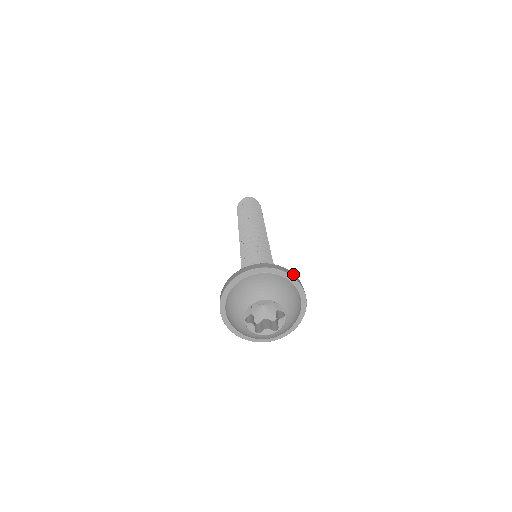
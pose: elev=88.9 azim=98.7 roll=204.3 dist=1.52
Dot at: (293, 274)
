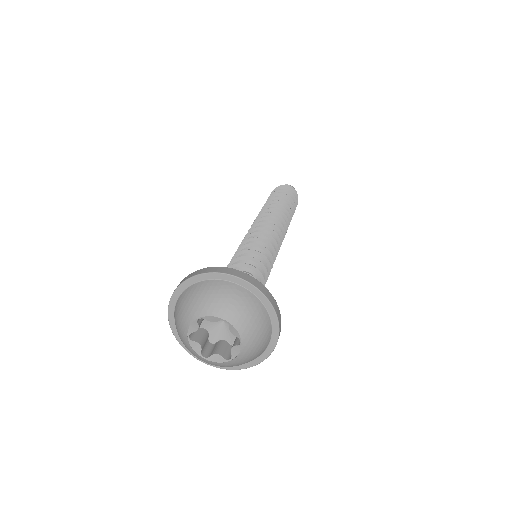
Dot at: (211, 268)
